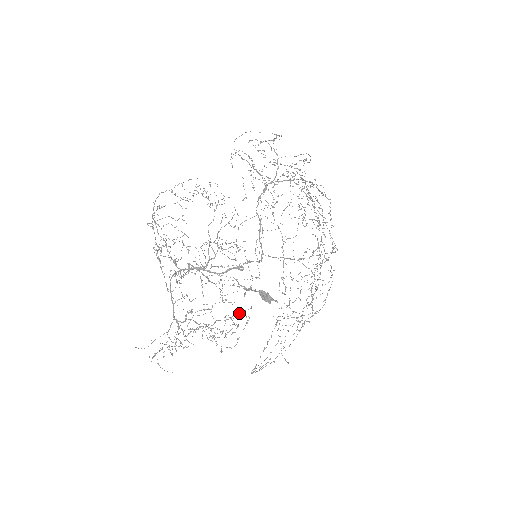
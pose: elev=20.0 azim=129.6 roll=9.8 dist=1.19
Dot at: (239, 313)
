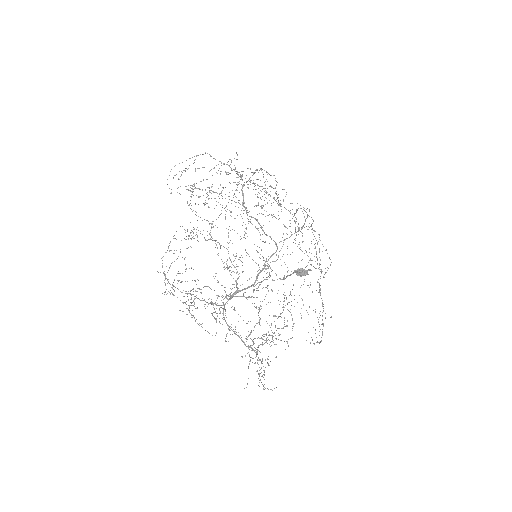
Dot at: occluded
